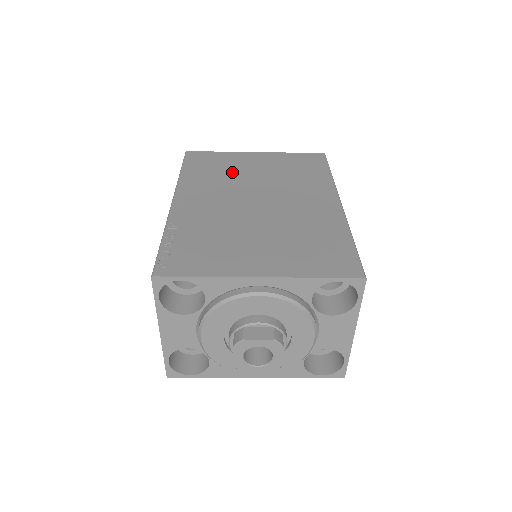
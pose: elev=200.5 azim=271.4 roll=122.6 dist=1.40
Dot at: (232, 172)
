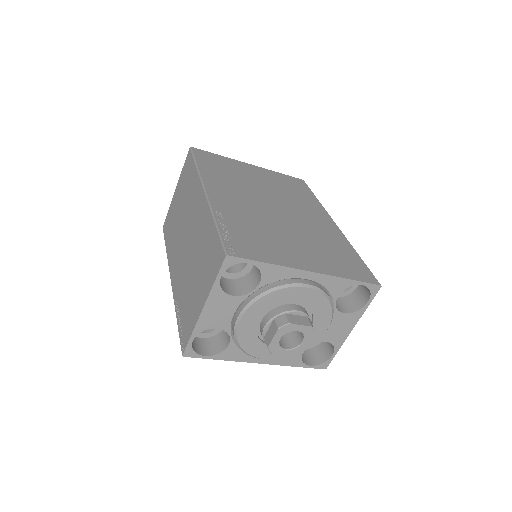
Dot at: (241, 177)
